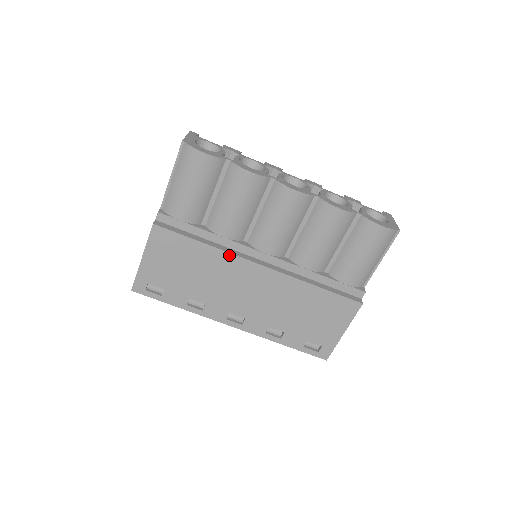
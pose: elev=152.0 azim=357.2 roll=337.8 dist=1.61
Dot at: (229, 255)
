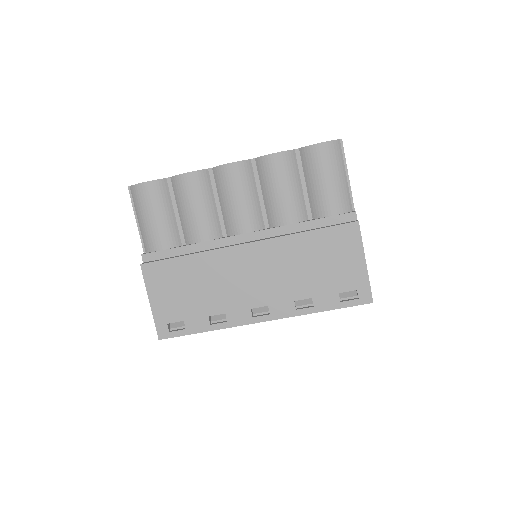
Dot at: (214, 252)
